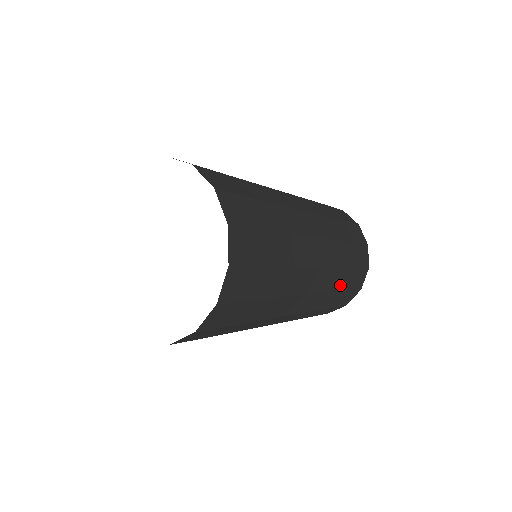
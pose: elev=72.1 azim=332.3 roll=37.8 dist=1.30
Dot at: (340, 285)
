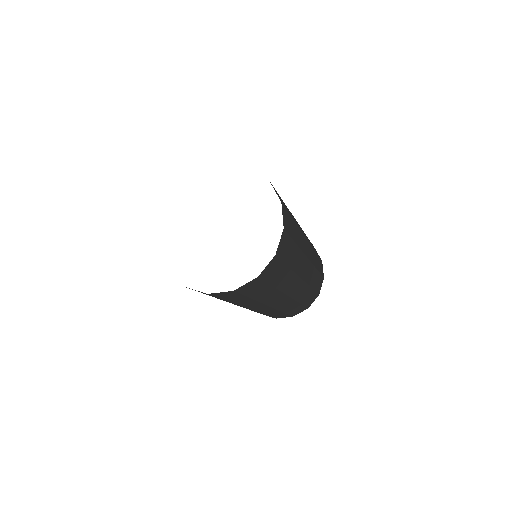
Dot at: (287, 309)
